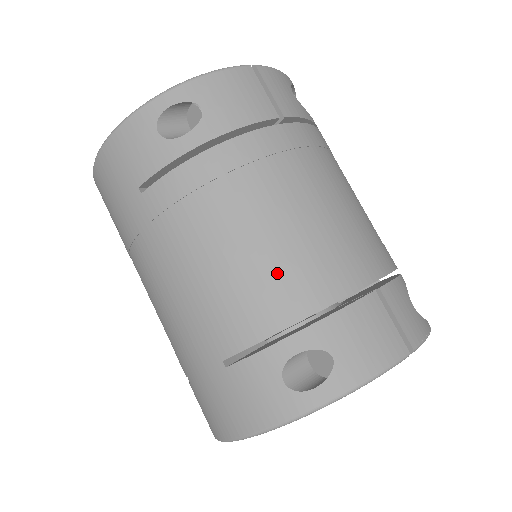
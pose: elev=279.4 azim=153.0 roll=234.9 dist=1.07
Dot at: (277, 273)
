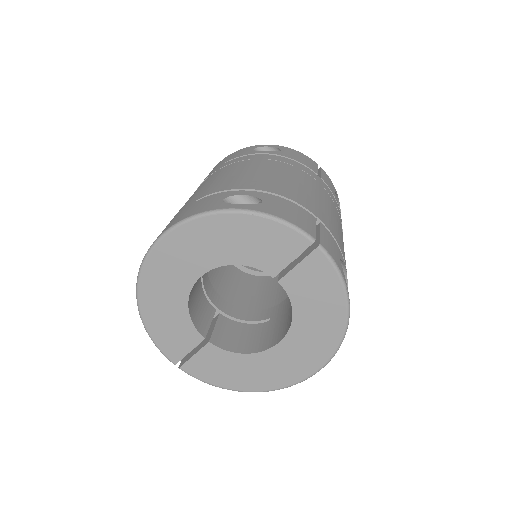
Dot at: (264, 179)
